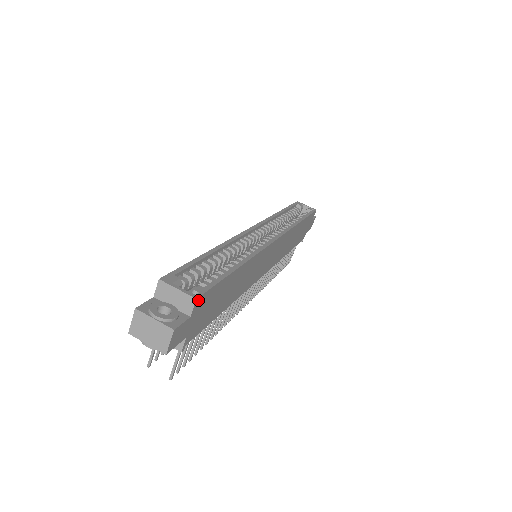
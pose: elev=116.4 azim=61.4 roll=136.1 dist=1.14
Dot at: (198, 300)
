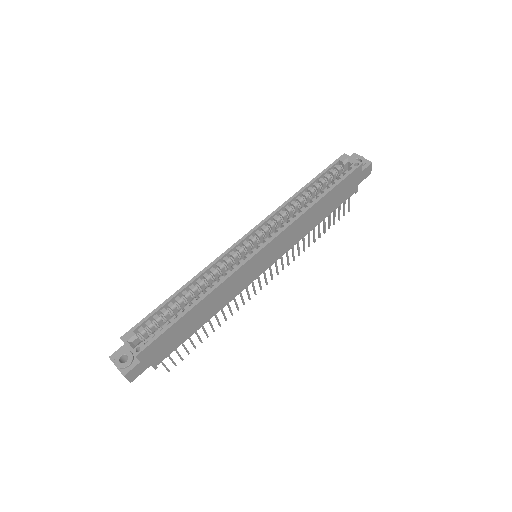
Dot at: (140, 354)
